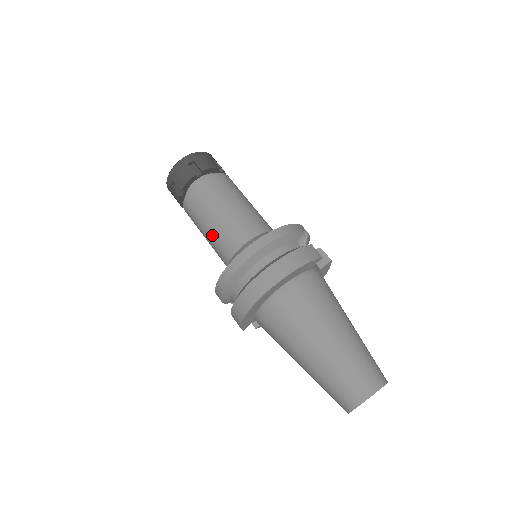
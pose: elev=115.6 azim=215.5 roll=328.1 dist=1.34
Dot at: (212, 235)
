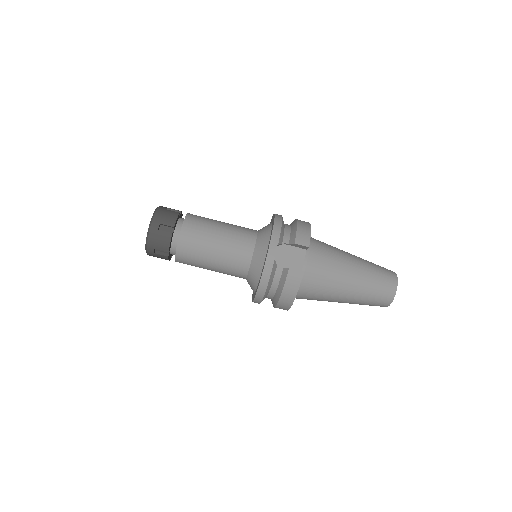
Dot at: occluded
